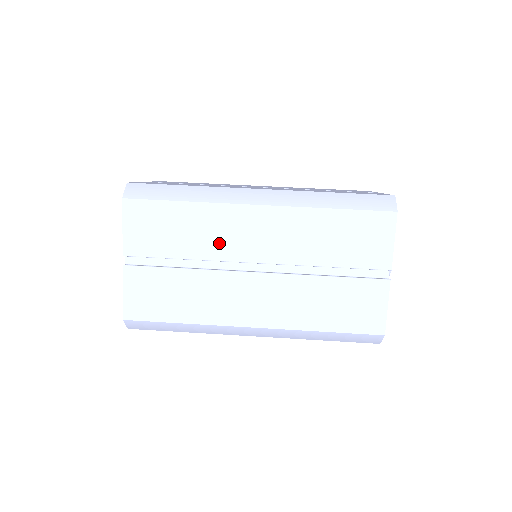
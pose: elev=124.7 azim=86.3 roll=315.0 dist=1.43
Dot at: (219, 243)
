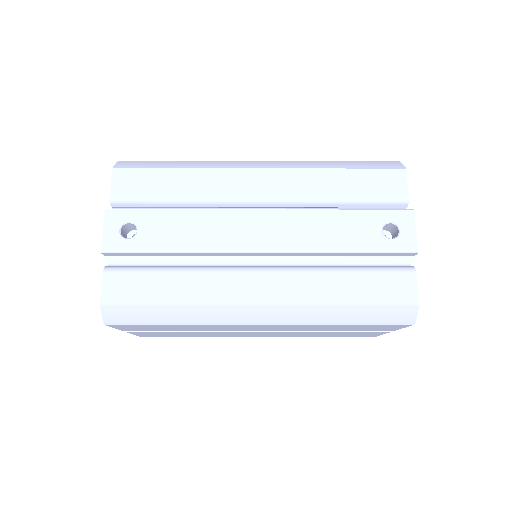
Dot at: occluded
